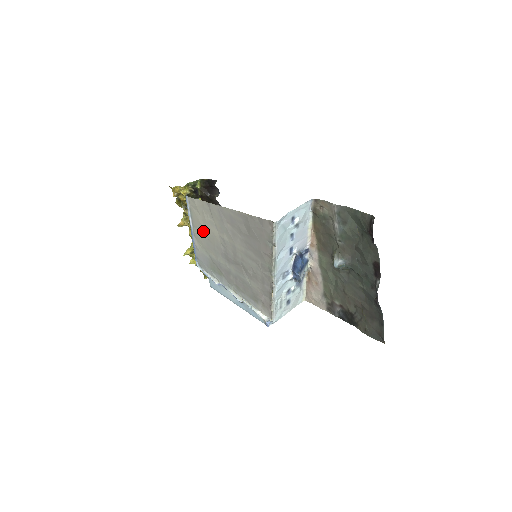
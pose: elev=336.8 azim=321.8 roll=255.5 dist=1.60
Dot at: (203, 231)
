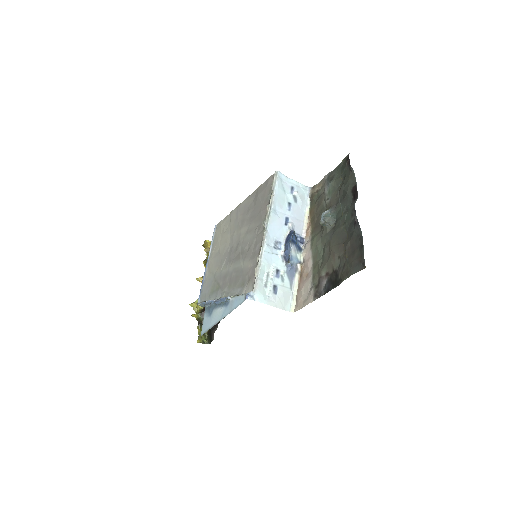
Dot at: (218, 249)
